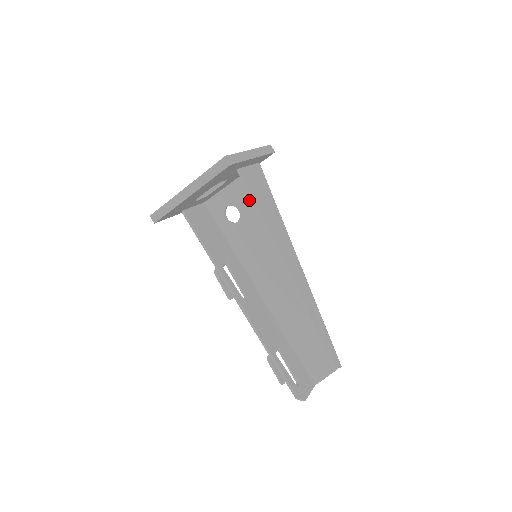
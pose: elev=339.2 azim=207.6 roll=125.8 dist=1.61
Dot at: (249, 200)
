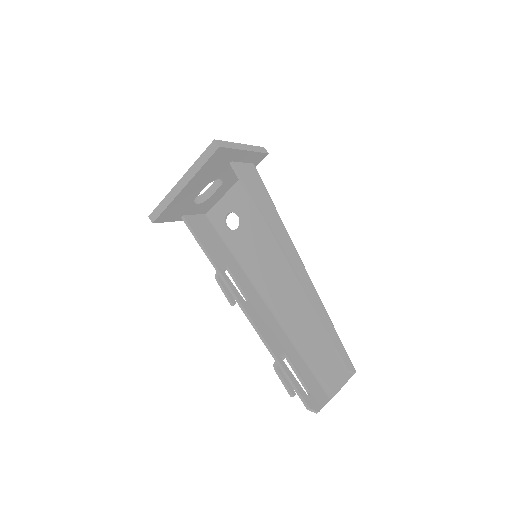
Dot at: (247, 203)
